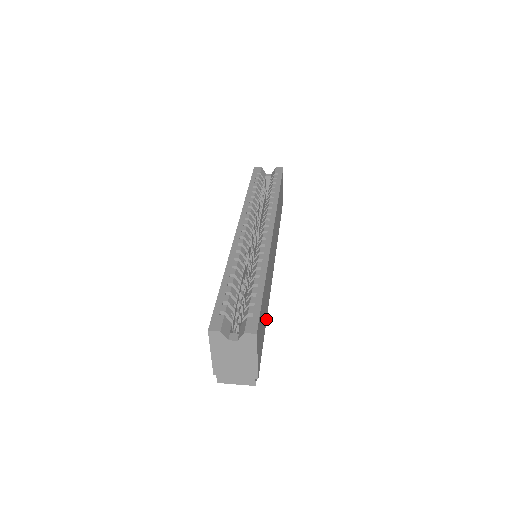
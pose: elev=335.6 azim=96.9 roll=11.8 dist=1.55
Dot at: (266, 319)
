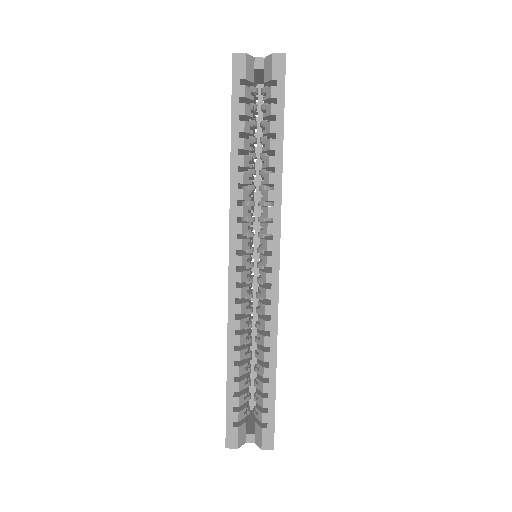
Dot at: occluded
